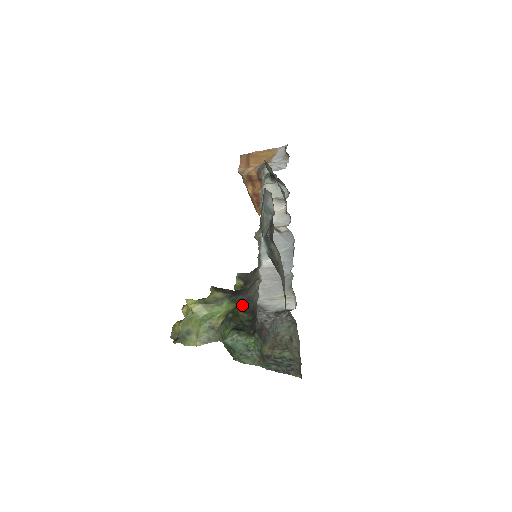
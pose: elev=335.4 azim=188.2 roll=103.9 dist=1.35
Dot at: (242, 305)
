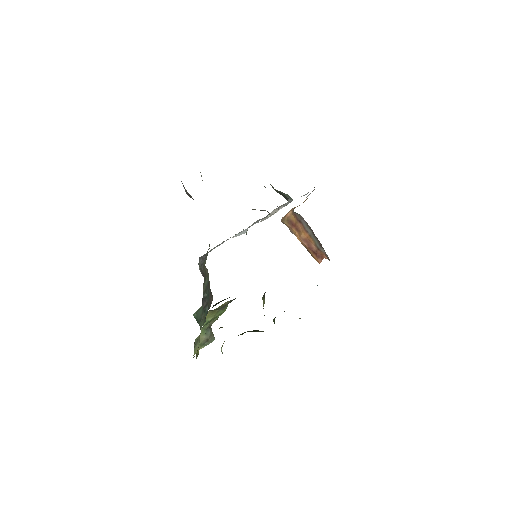
Dot at: occluded
